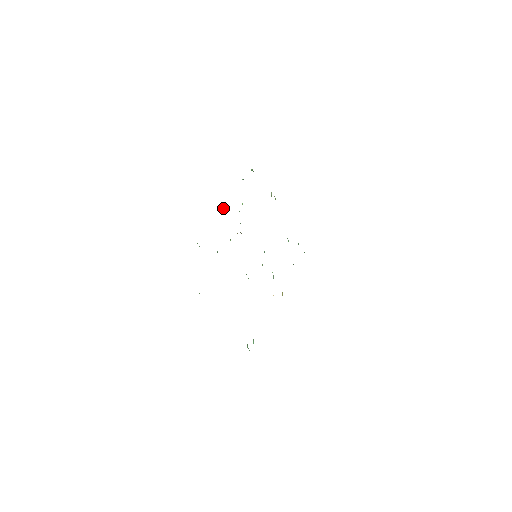
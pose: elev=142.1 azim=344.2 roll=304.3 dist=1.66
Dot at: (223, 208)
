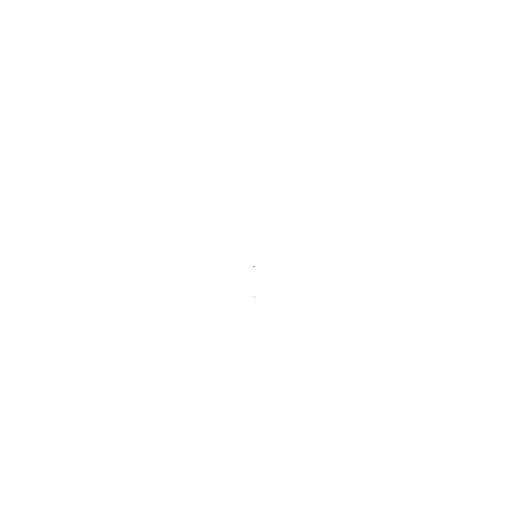
Dot at: occluded
